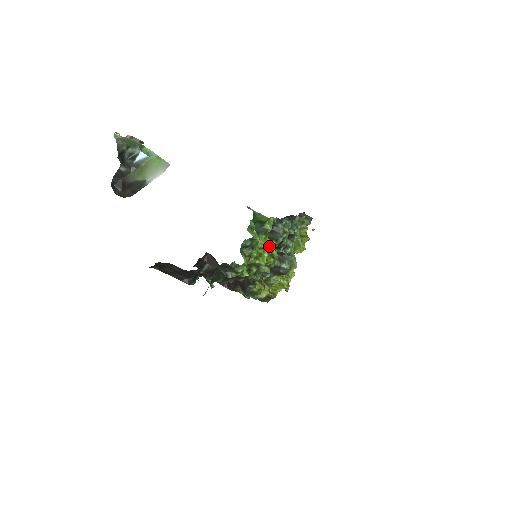
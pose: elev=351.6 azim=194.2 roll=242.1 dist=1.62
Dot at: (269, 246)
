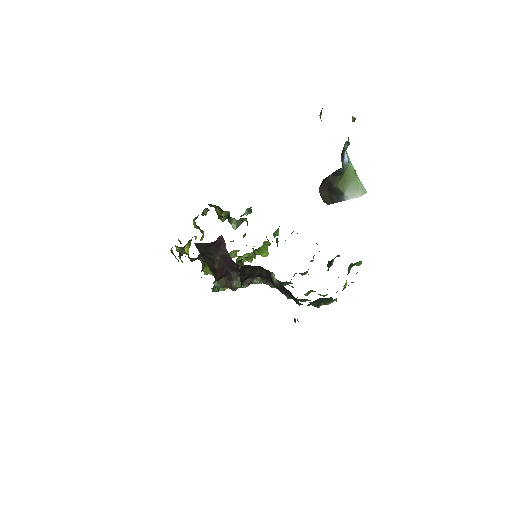
Dot at: occluded
